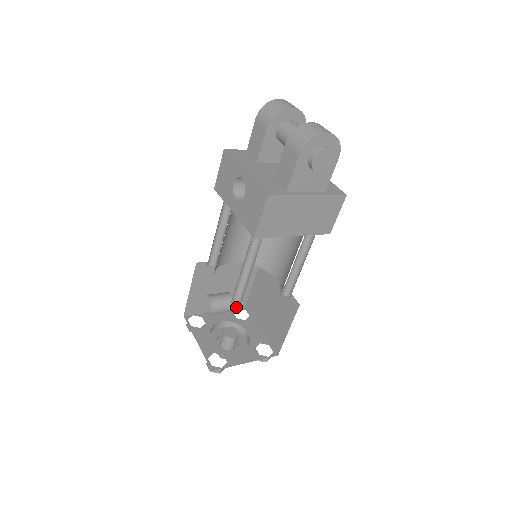
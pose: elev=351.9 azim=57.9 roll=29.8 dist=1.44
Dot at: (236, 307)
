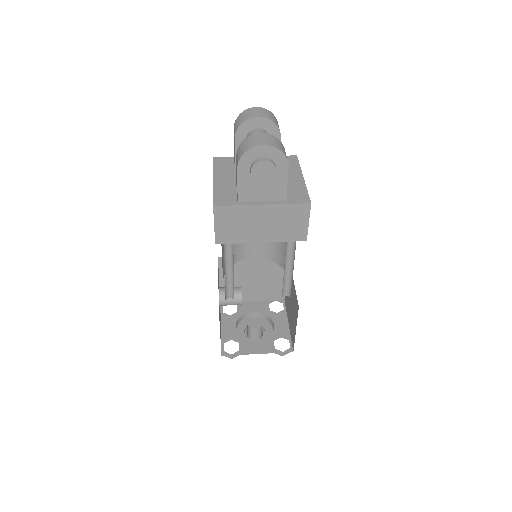
Dot at: (274, 299)
